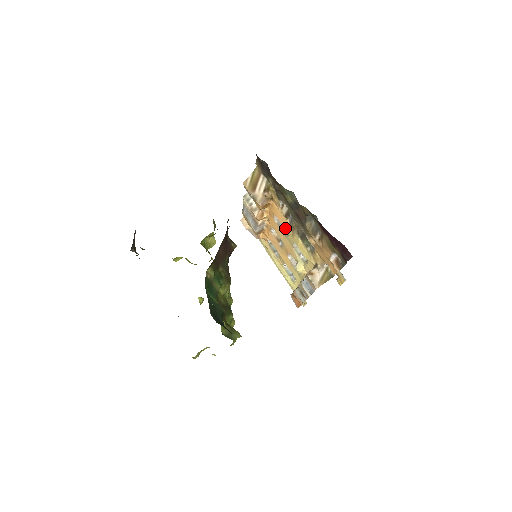
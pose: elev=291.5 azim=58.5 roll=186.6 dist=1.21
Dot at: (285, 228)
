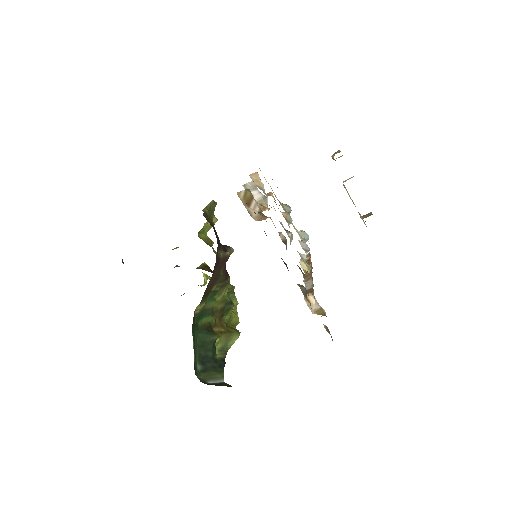
Dot at: occluded
